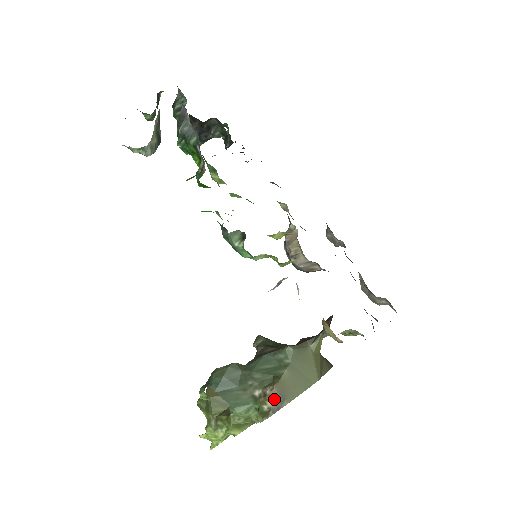
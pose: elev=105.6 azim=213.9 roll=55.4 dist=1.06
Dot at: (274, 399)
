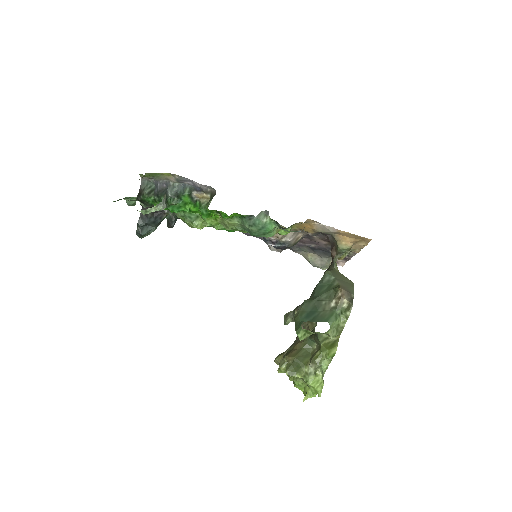
Dot at: (346, 296)
